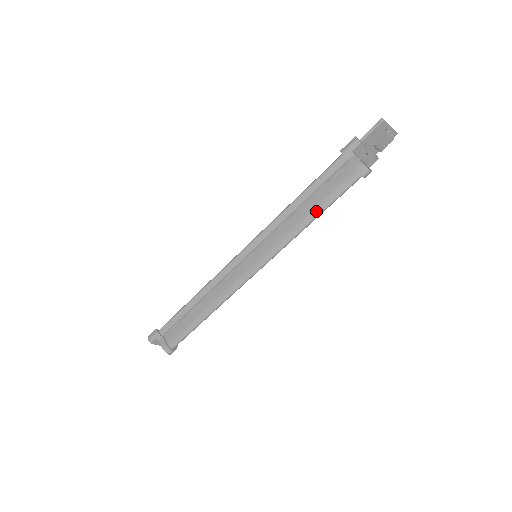
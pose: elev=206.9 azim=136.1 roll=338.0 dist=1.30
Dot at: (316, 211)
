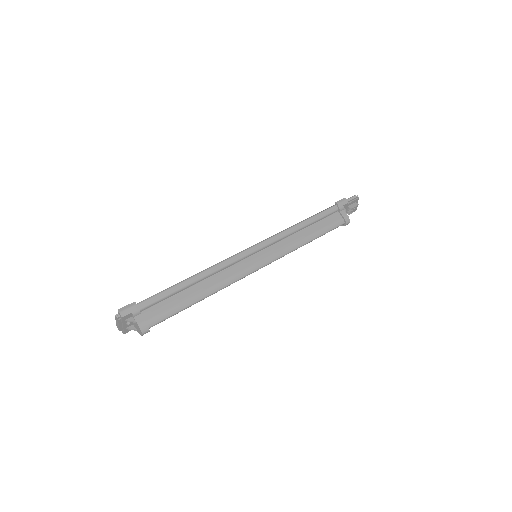
Dot at: (315, 235)
